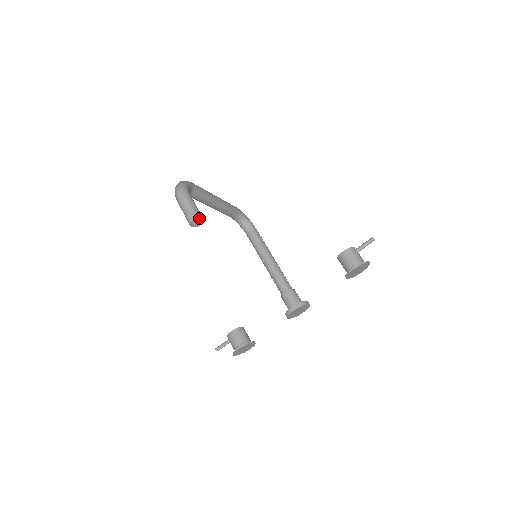
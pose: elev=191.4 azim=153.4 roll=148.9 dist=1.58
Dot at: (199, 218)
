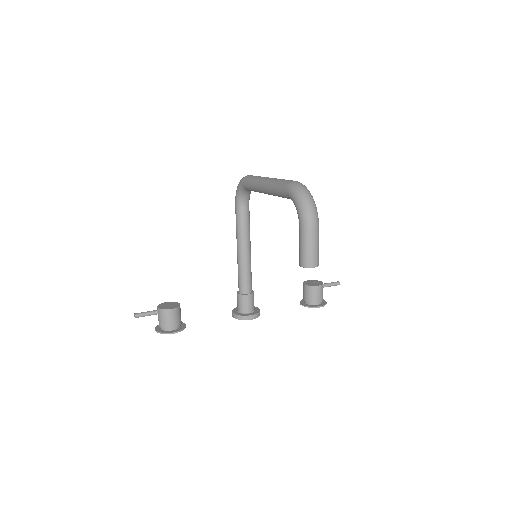
Dot at: (318, 265)
